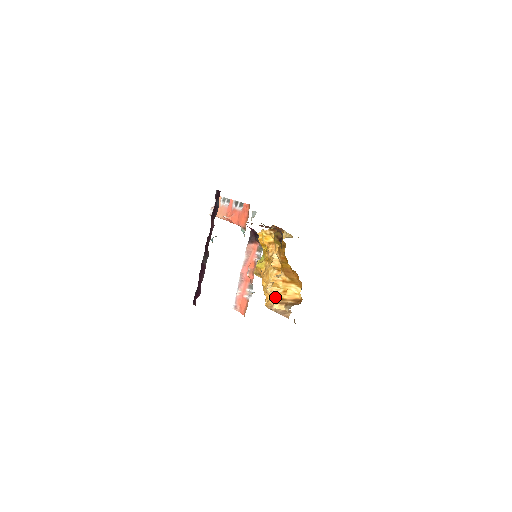
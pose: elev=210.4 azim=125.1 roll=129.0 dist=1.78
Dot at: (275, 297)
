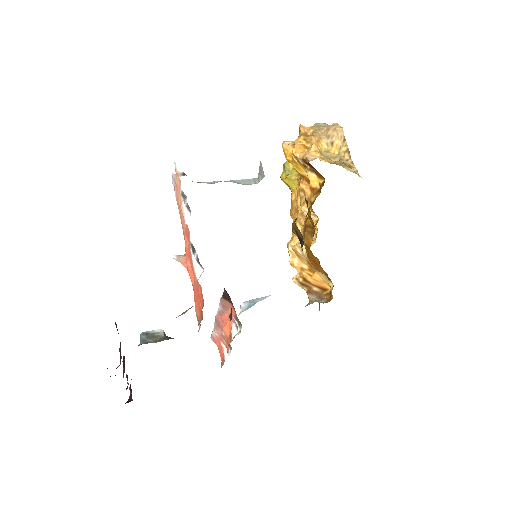
Dot at: occluded
